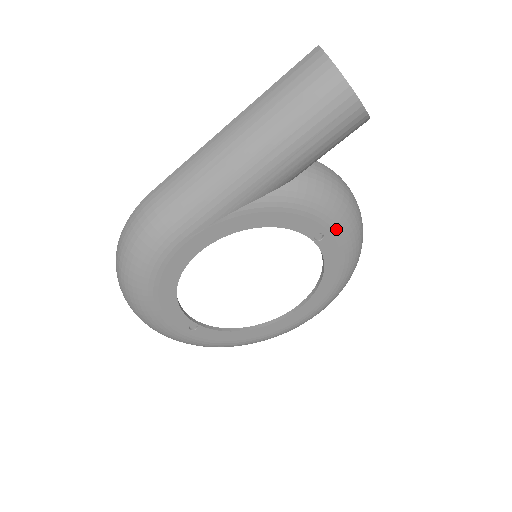
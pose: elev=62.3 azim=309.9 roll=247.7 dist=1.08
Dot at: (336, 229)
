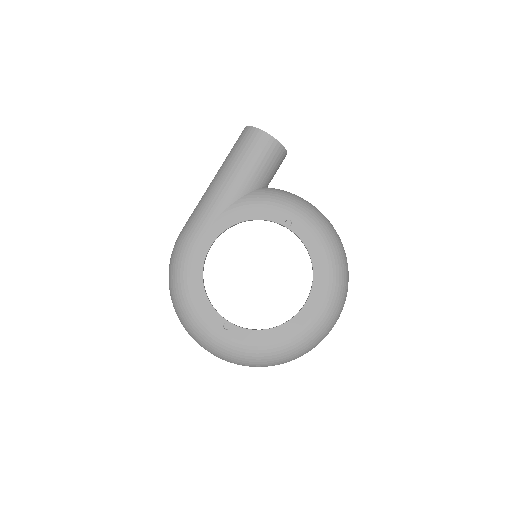
Dot at: (298, 215)
